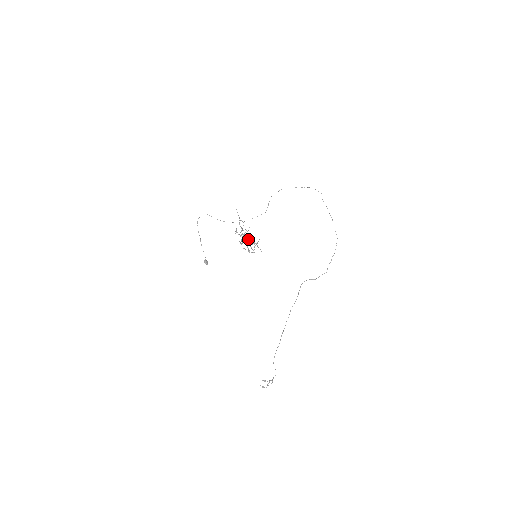
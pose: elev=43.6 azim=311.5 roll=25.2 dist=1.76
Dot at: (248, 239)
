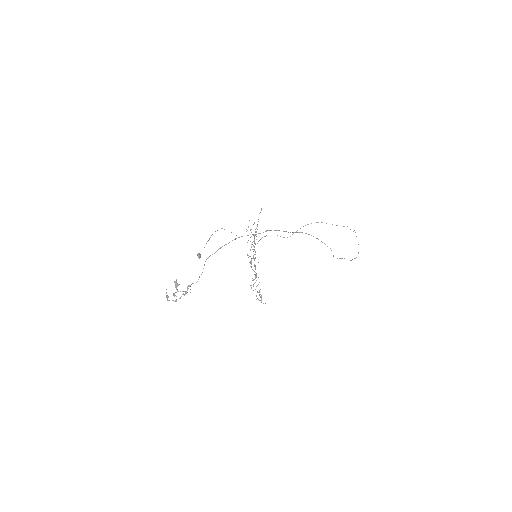
Dot at: occluded
